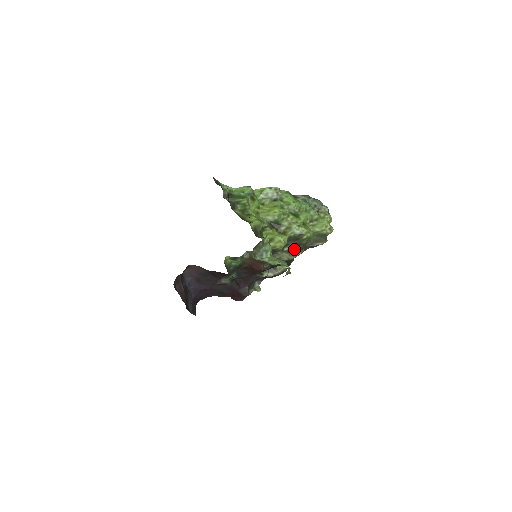
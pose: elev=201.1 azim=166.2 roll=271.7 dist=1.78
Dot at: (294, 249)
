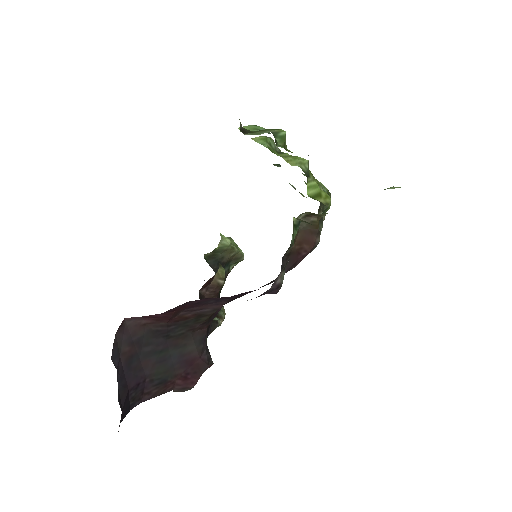
Dot at: occluded
